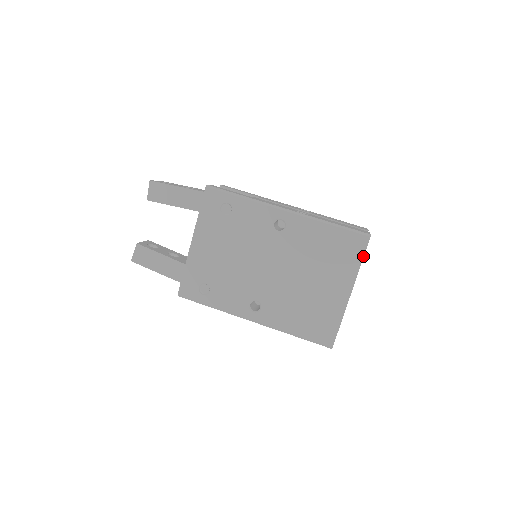
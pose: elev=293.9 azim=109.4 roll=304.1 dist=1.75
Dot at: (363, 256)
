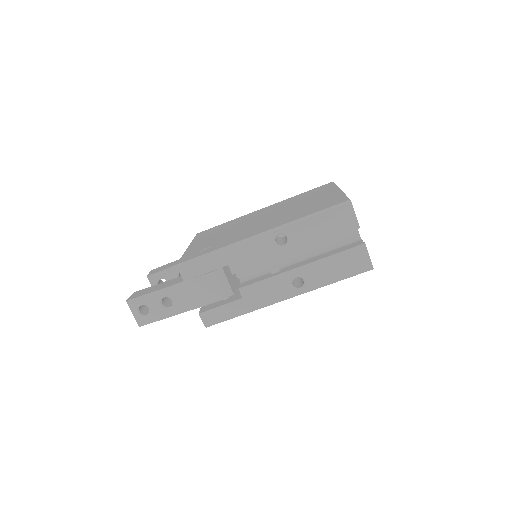
Dot at: occluded
